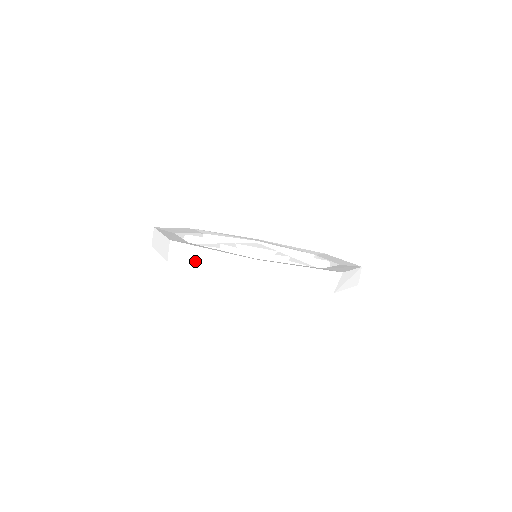
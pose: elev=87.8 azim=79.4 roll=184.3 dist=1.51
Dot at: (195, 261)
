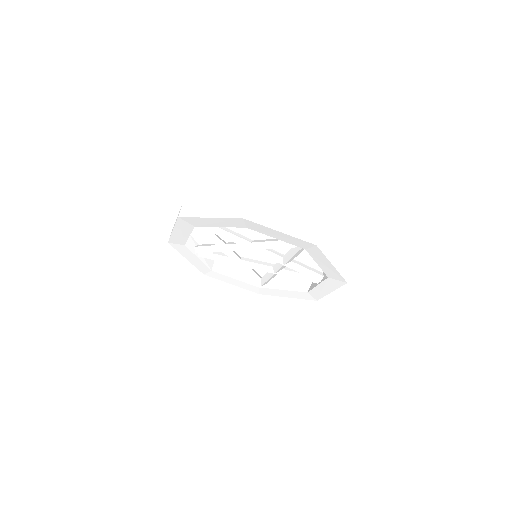
Dot at: (200, 212)
